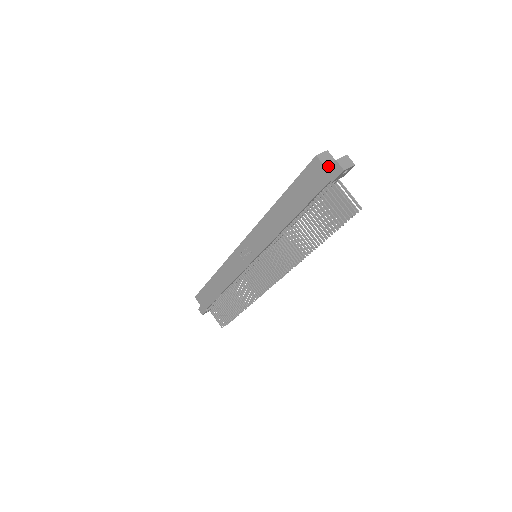
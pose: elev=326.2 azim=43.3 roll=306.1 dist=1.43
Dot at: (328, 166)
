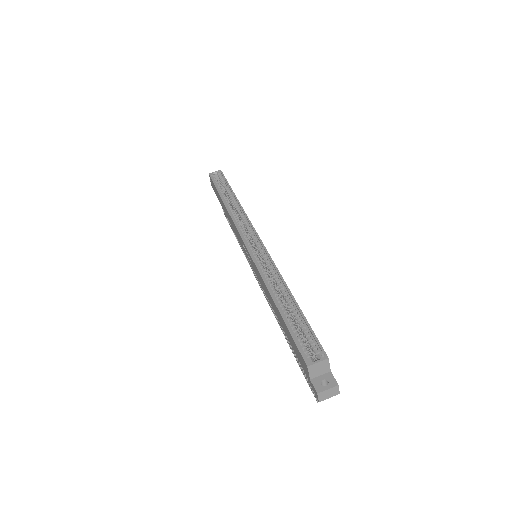
Dot at: (314, 376)
